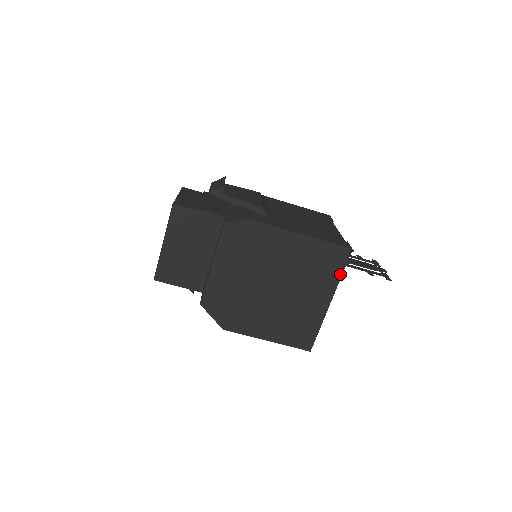
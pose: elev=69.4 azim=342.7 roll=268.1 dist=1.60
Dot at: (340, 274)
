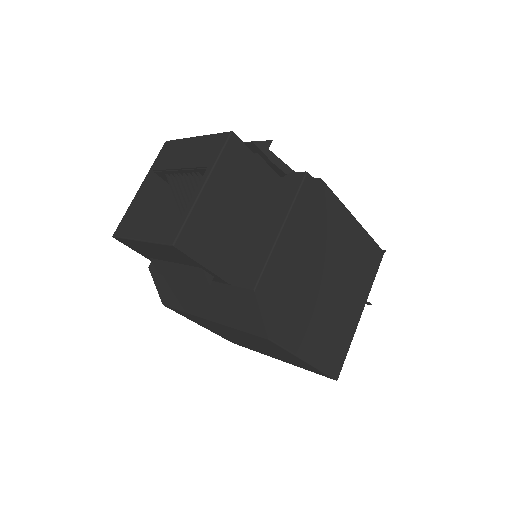
Dot at: (374, 276)
